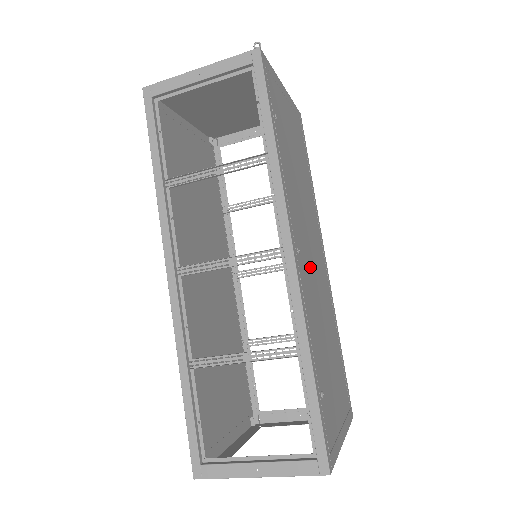
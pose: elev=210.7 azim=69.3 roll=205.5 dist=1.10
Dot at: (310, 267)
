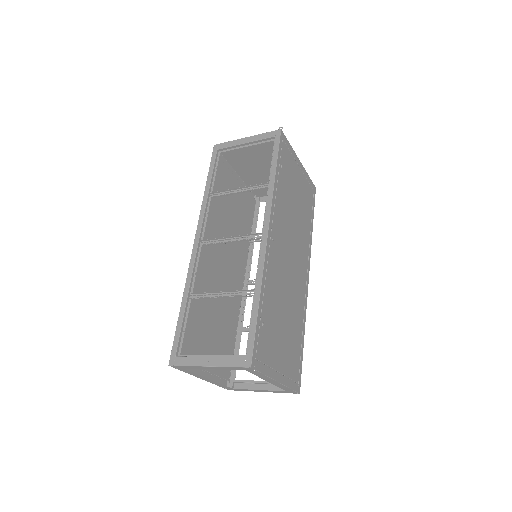
Dot at: (284, 260)
